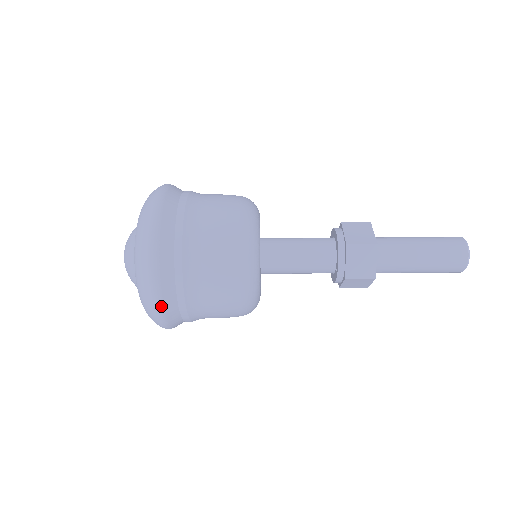
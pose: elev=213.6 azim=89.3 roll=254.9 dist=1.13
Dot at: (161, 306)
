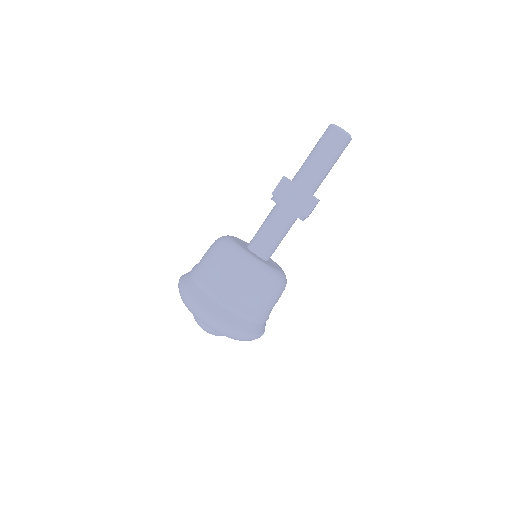
Dot at: (181, 281)
